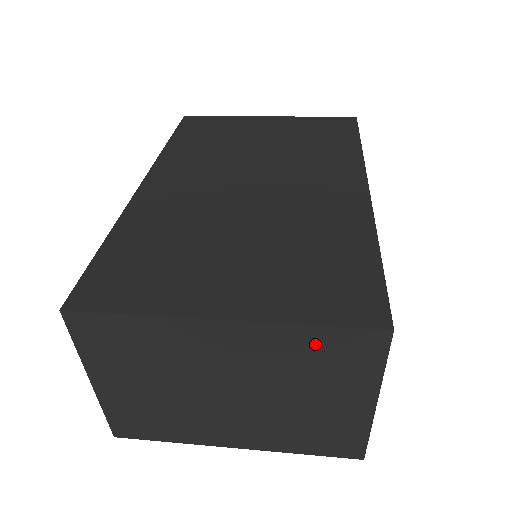
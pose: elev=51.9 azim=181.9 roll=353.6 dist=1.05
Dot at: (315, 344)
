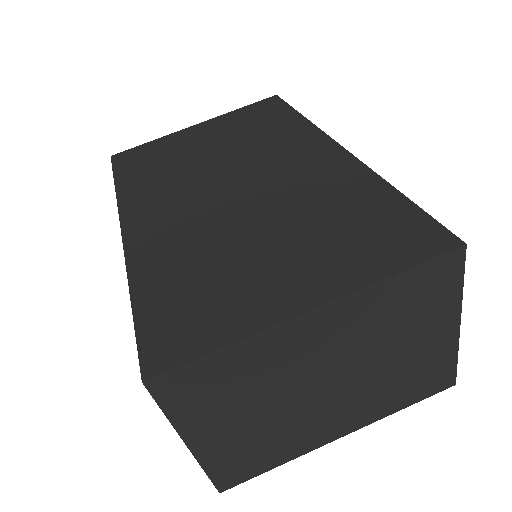
Dot at: (401, 292)
